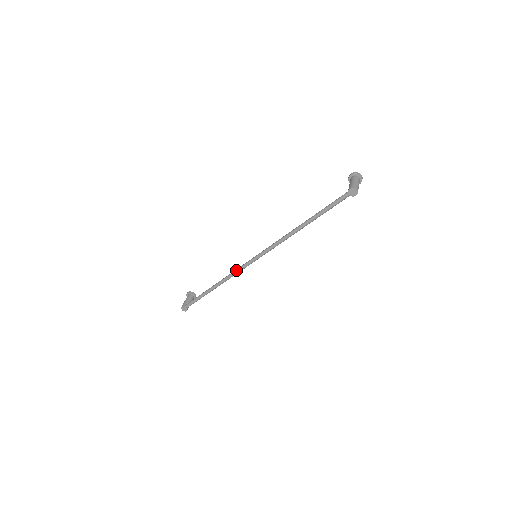
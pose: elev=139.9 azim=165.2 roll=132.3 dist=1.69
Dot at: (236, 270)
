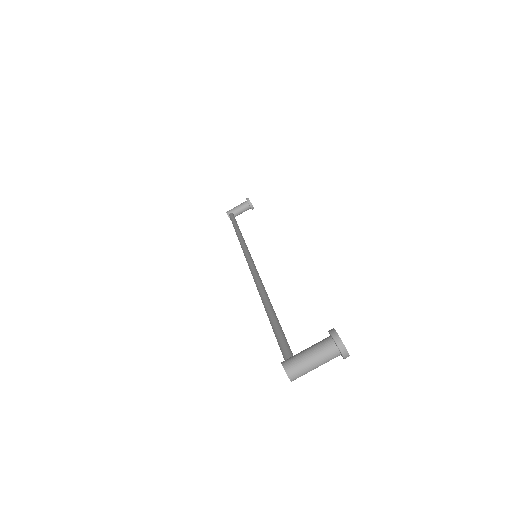
Dot at: (242, 245)
